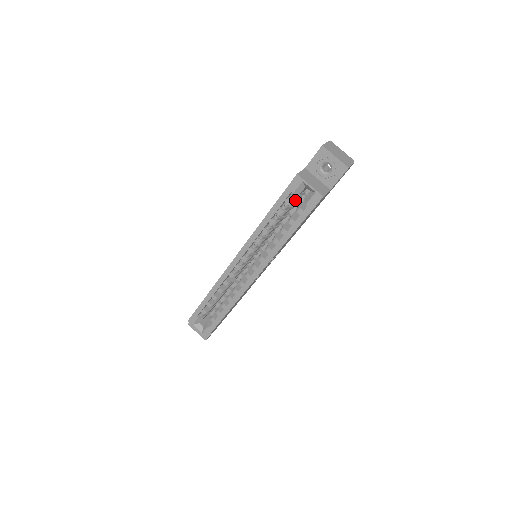
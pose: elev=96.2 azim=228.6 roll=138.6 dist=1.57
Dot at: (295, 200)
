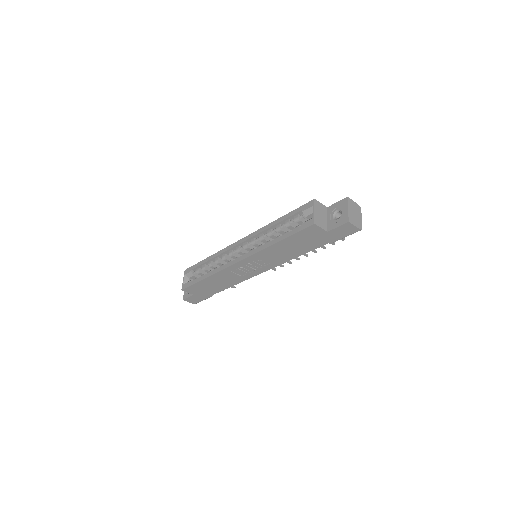
Dot at: (302, 221)
